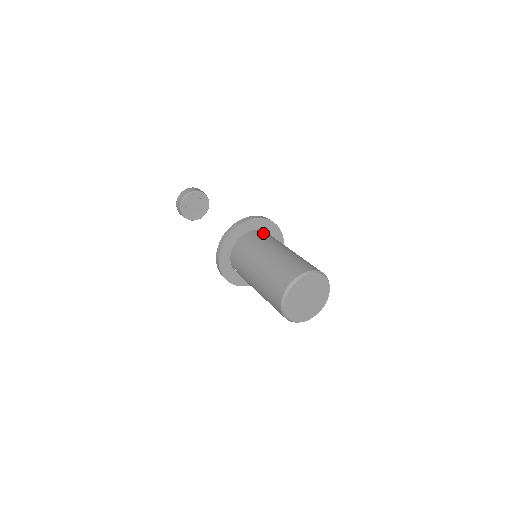
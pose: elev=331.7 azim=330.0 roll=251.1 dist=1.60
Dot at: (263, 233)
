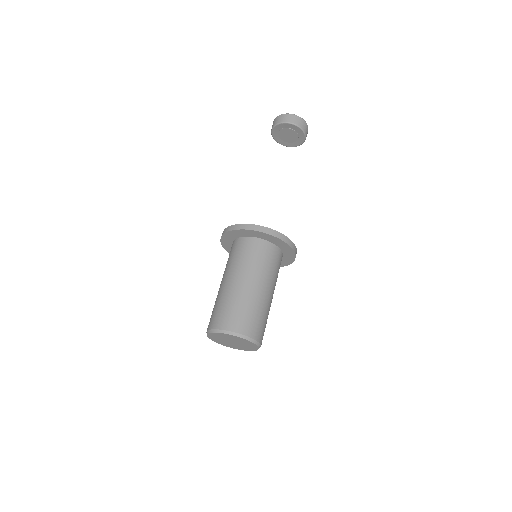
Dot at: (247, 245)
